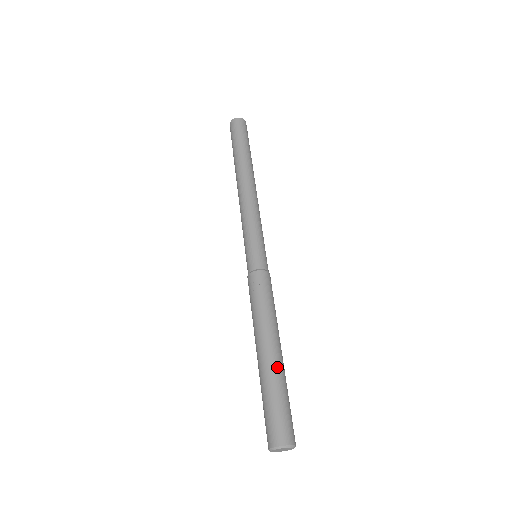
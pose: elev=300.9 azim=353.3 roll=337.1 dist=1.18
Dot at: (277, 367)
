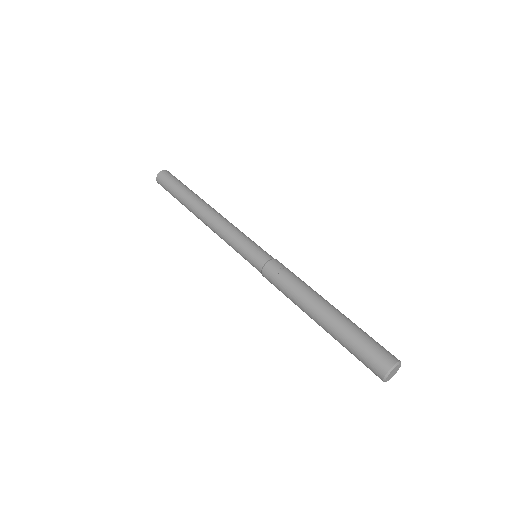
Dot at: (343, 315)
